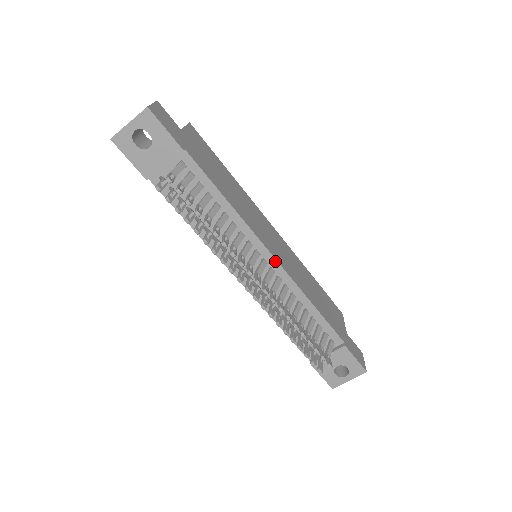
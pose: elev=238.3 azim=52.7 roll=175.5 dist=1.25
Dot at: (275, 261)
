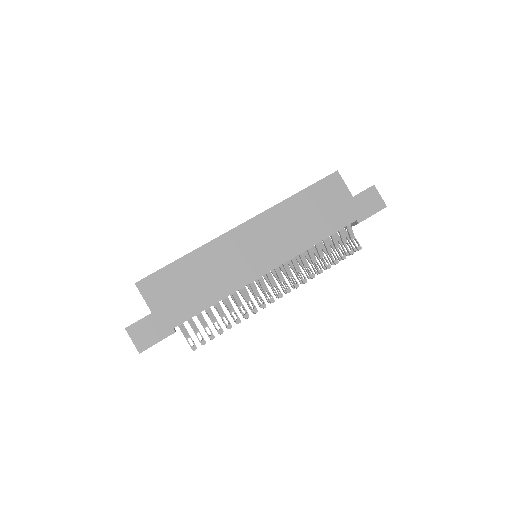
Dot at: occluded
